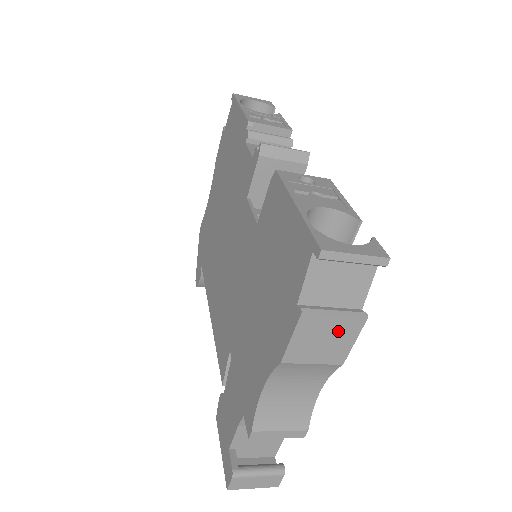
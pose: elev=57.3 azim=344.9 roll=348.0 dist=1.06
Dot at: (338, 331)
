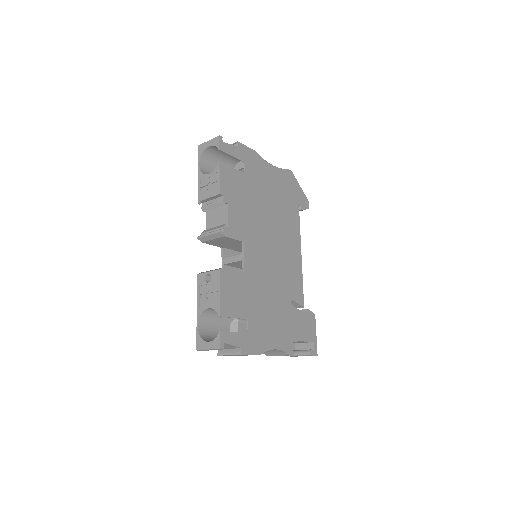
Dot at: occluded
